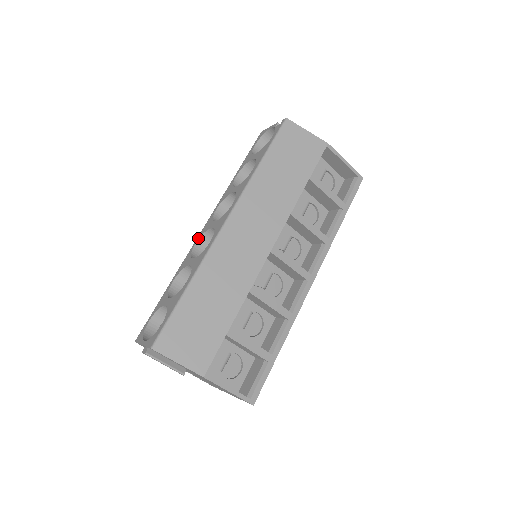
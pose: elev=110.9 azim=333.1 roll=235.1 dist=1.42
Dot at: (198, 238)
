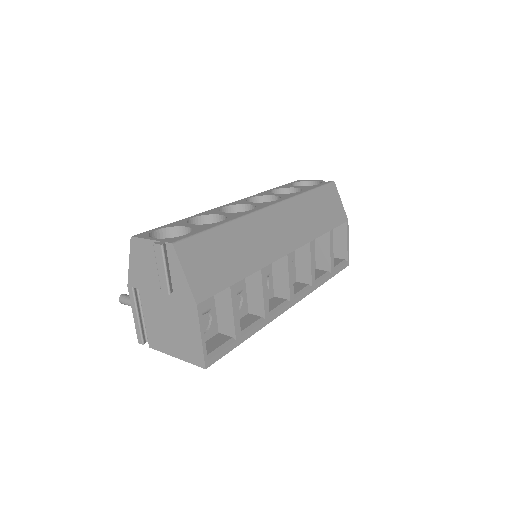
Dot at: (227, 205)
